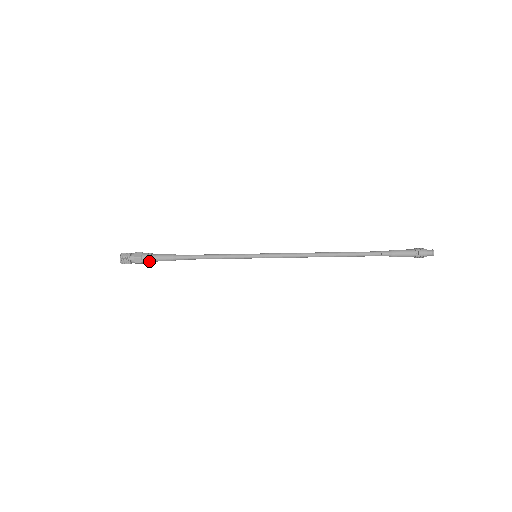
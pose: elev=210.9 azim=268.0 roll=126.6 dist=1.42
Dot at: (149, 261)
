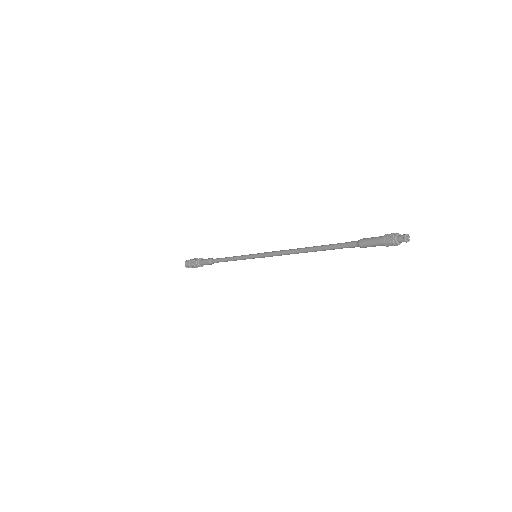
Dot at: (200, 266)
